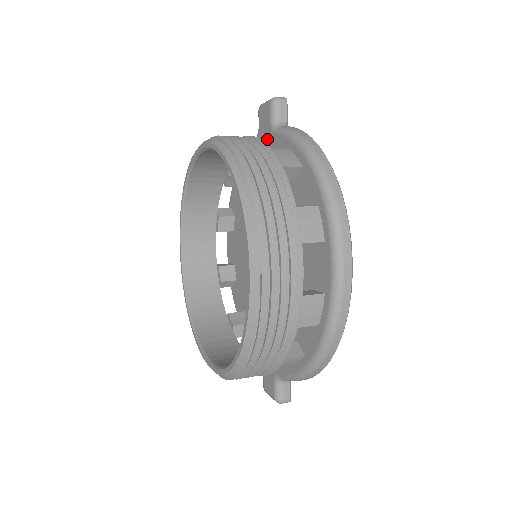
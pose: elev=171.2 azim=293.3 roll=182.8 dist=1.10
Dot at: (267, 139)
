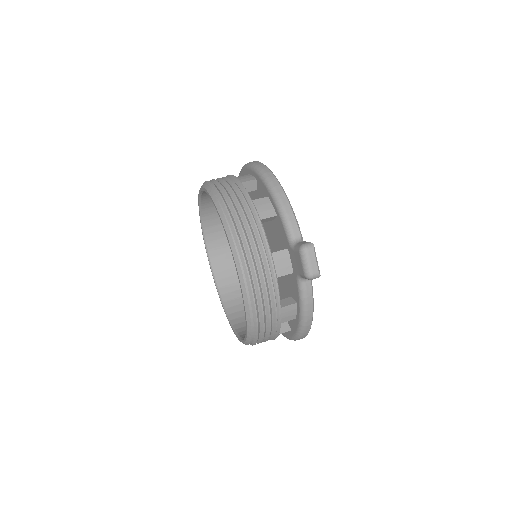
Dot at: (293, 267)
